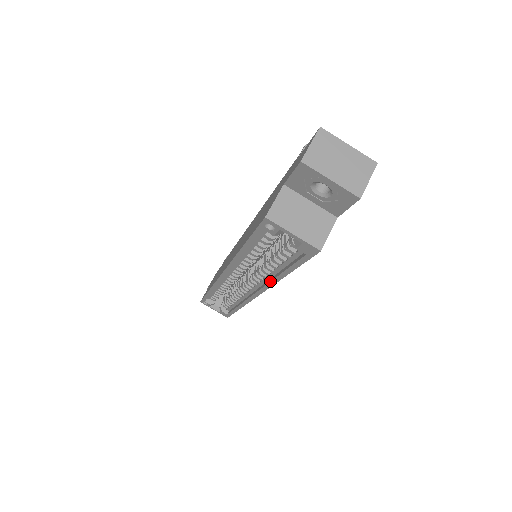
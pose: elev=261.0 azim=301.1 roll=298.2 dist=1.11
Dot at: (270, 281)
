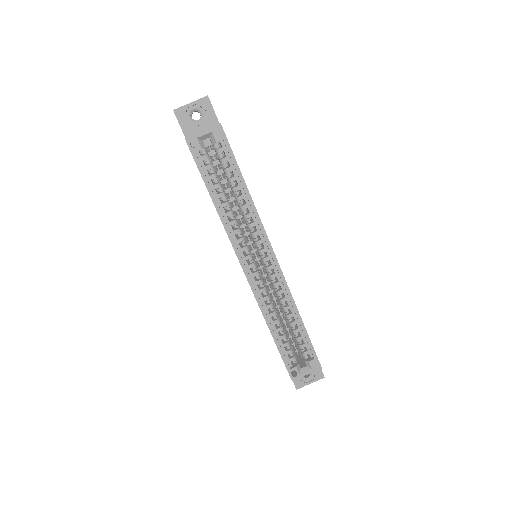
Dot at: (253, 214)
